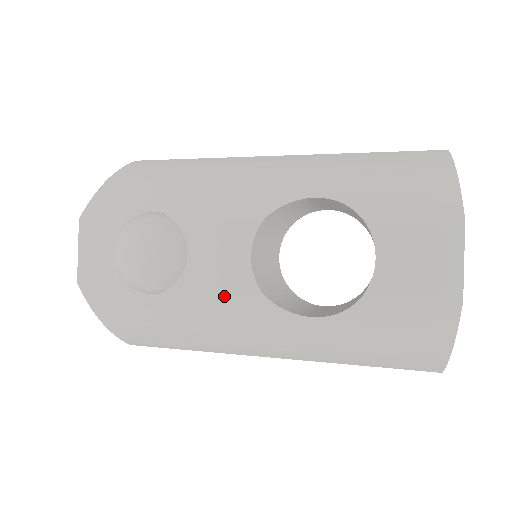
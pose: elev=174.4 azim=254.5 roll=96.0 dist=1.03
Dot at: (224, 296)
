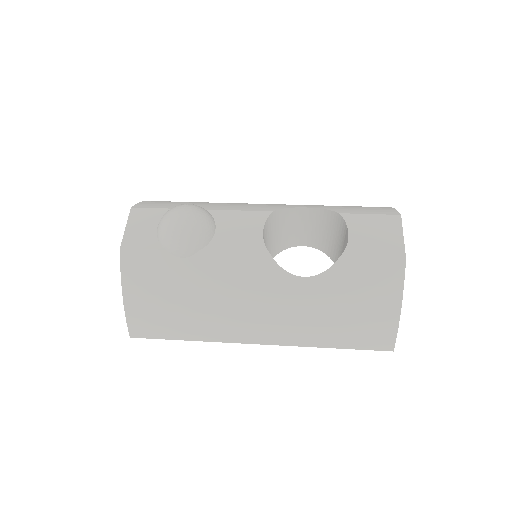
Dot at: (240, 258)
